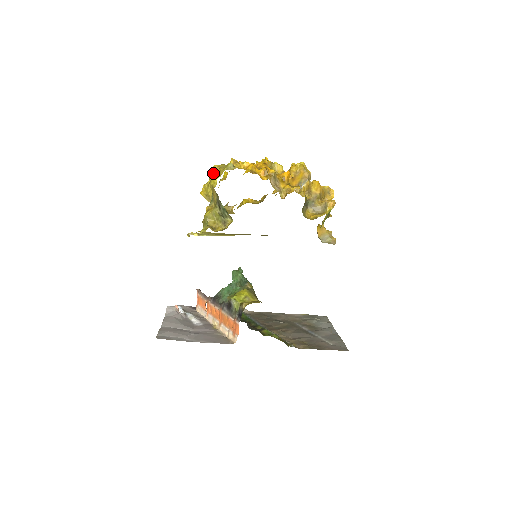
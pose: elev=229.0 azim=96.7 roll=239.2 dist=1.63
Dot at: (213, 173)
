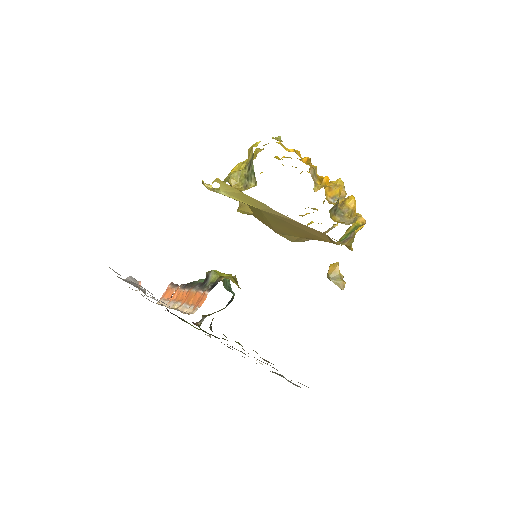
Dot at: (254, 154)
